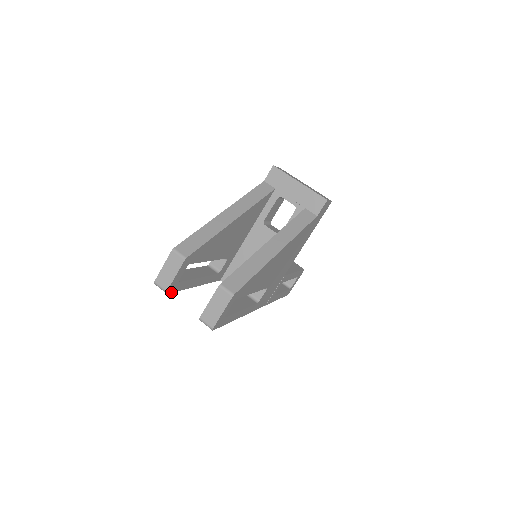
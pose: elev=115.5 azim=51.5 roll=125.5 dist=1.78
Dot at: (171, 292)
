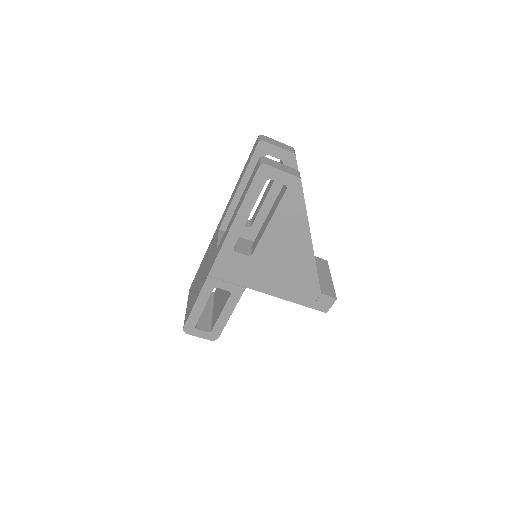
Dot at: (256, 148)
